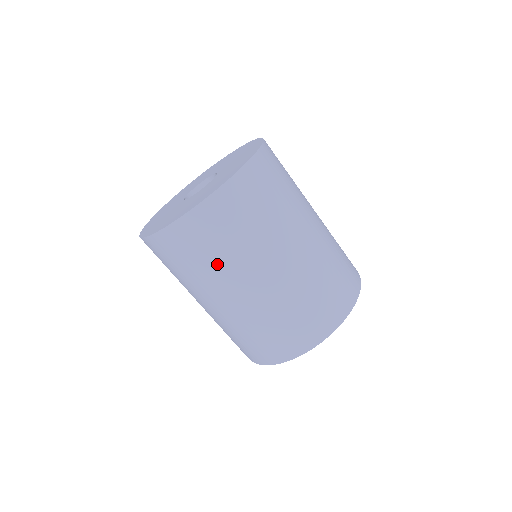
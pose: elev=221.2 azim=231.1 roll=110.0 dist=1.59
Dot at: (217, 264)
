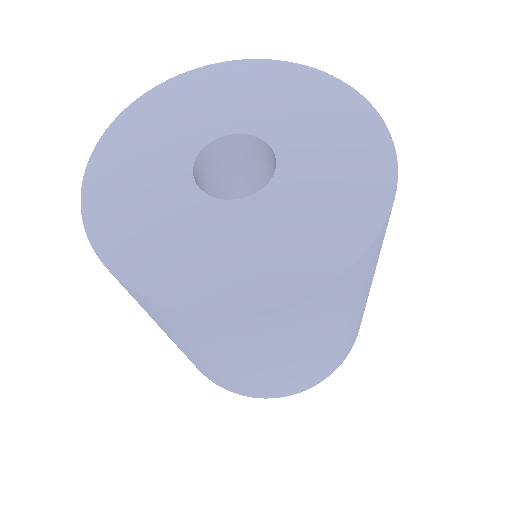
Dot at: (252, 351)
